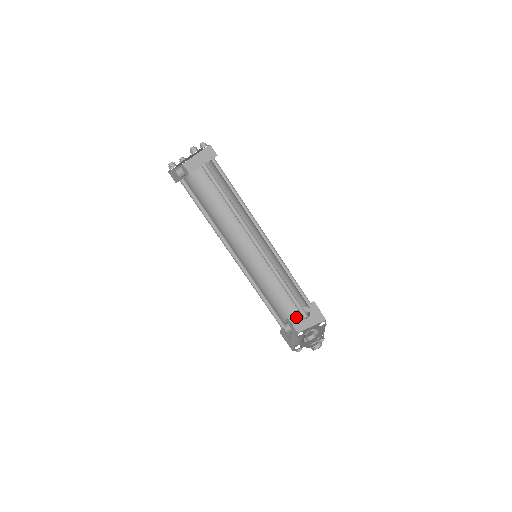
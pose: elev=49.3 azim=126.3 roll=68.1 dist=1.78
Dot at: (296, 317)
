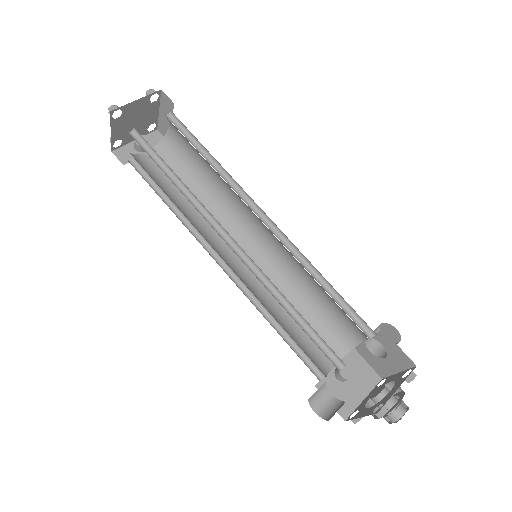
Dot at: (369, 352)
